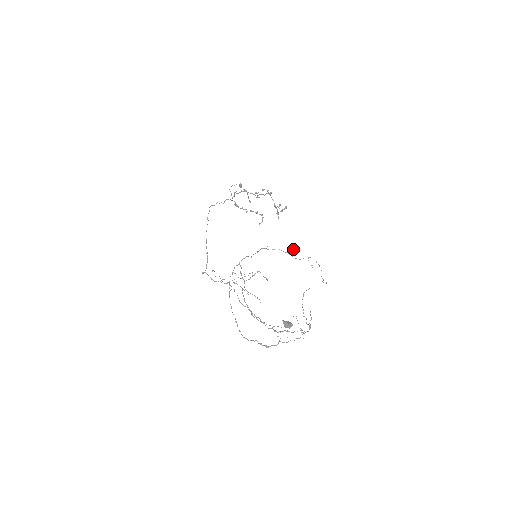
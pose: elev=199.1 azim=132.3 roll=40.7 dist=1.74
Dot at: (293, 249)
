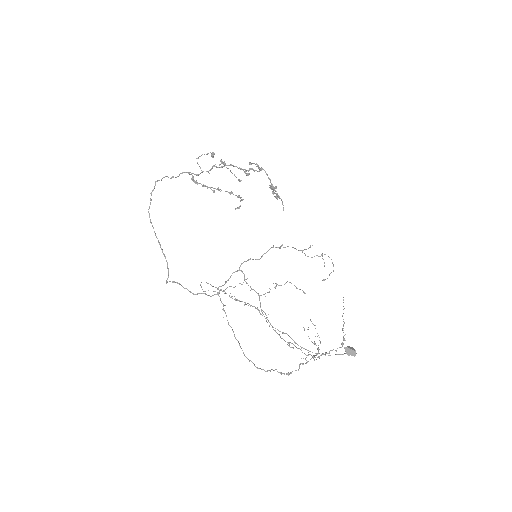
Dot at: (310, 246)
